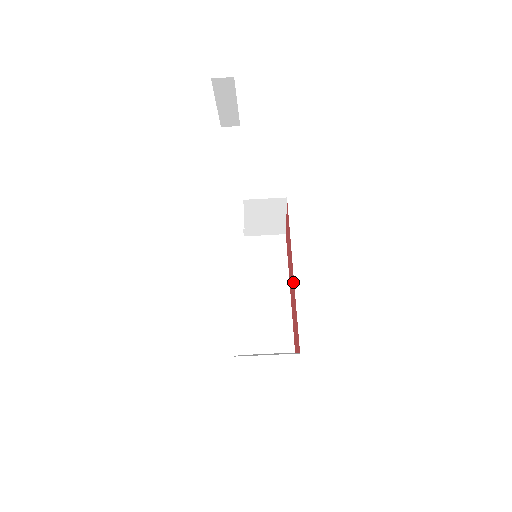
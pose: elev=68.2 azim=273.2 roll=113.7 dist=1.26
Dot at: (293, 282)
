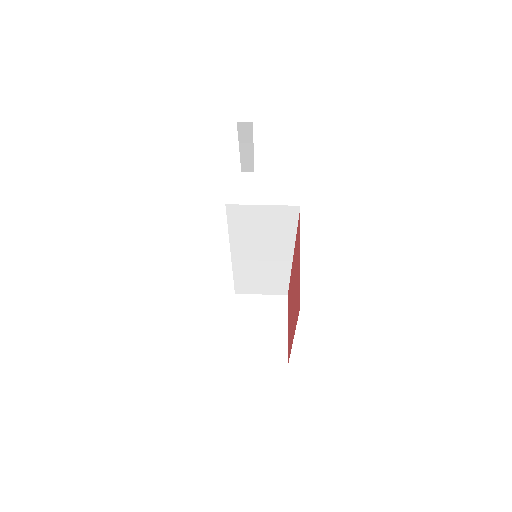
Dot at: (293, 262)
